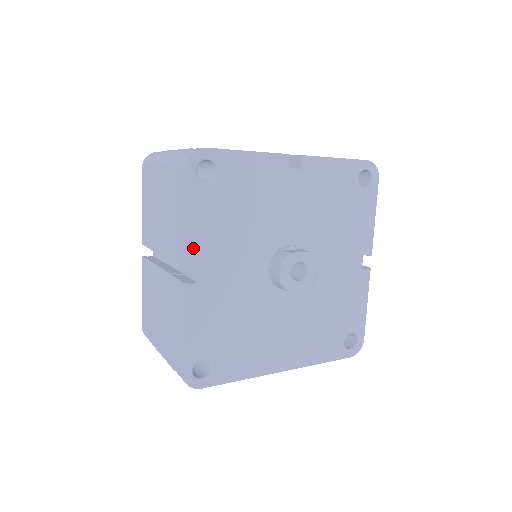
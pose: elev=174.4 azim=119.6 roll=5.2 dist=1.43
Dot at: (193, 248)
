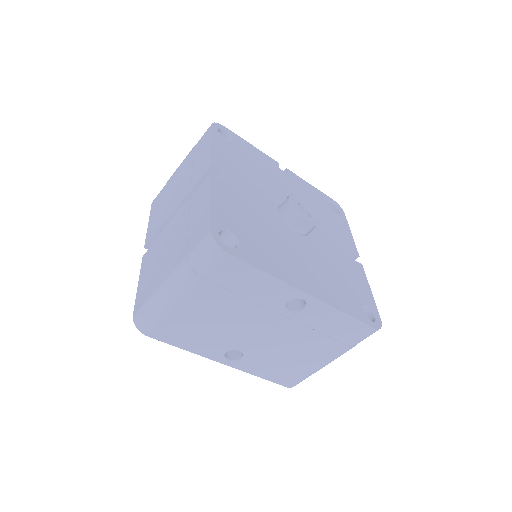
Dot at: (217, 160)
